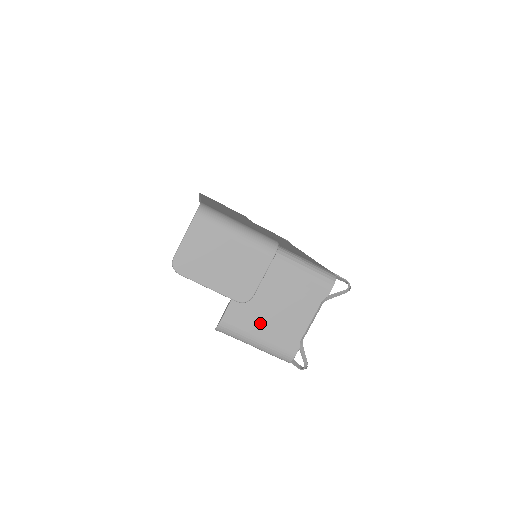
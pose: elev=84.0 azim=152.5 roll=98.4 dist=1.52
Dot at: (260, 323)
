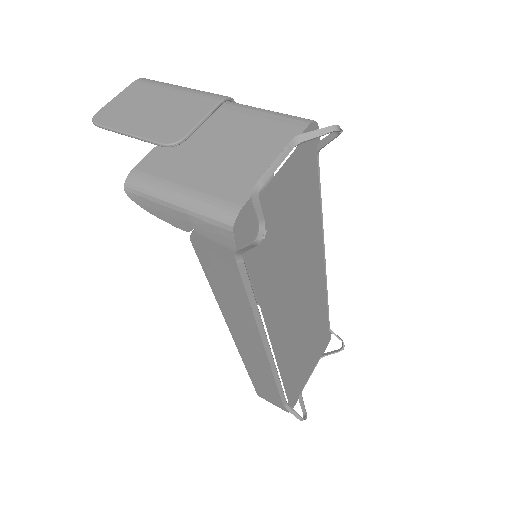
Dot at: (190, 169)
